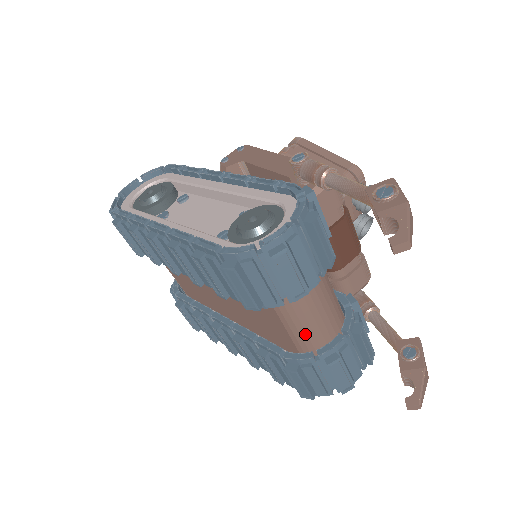
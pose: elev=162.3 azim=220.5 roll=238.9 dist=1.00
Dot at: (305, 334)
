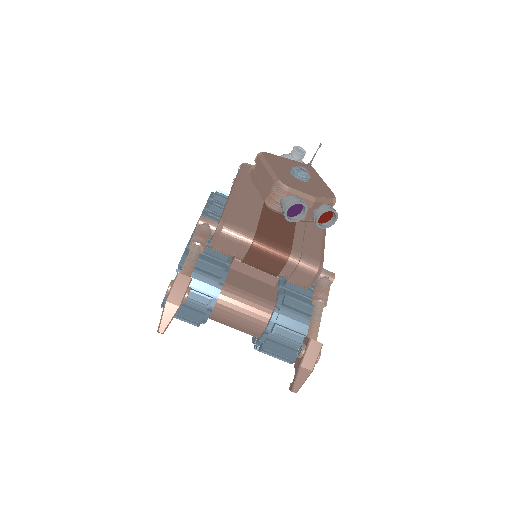
Dot at: (242, 331)
